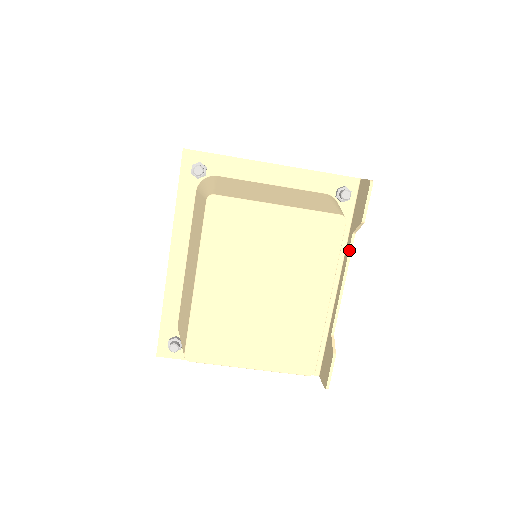
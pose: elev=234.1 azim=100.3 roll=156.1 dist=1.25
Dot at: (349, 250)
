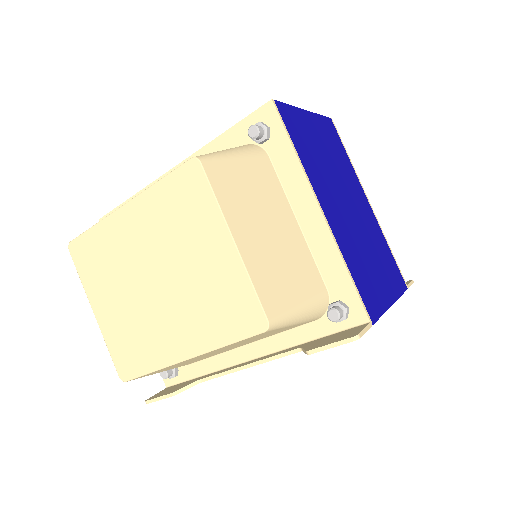
Dot at: (283, 353)
